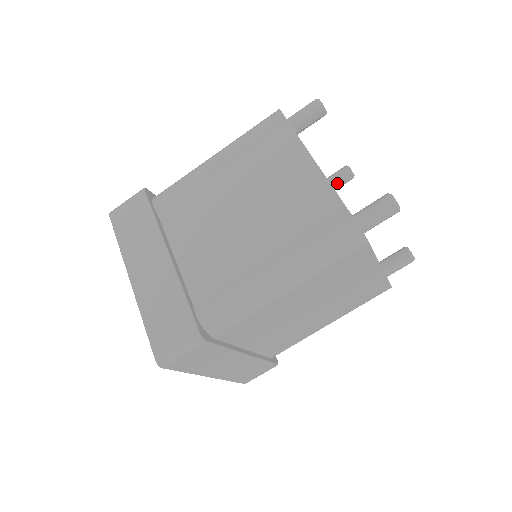
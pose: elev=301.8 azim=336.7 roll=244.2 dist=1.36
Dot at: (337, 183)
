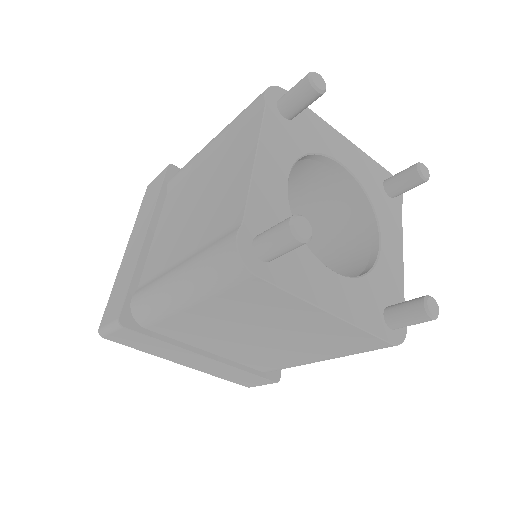
Dot at: (399, 185)
